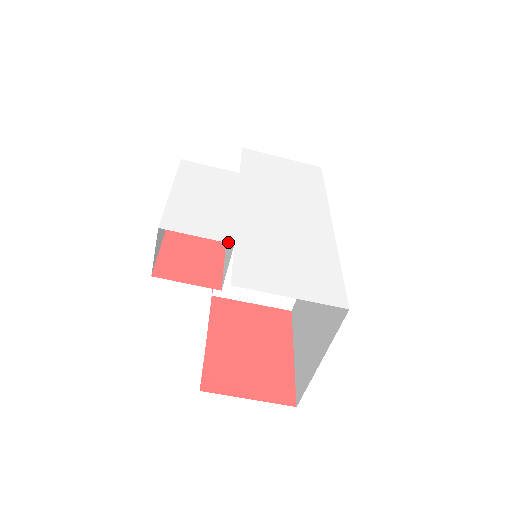
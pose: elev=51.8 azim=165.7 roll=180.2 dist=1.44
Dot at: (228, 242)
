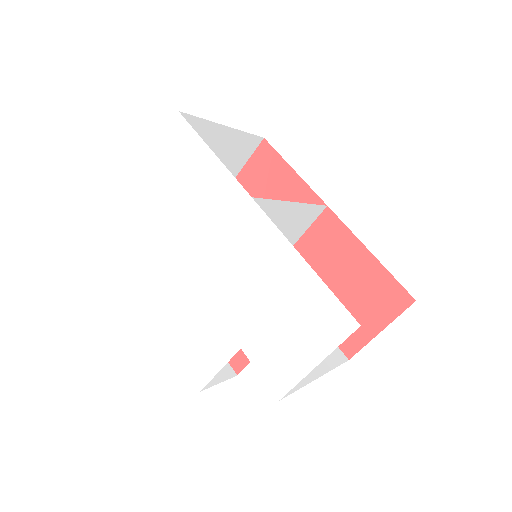
Dot at: (236, 351)
